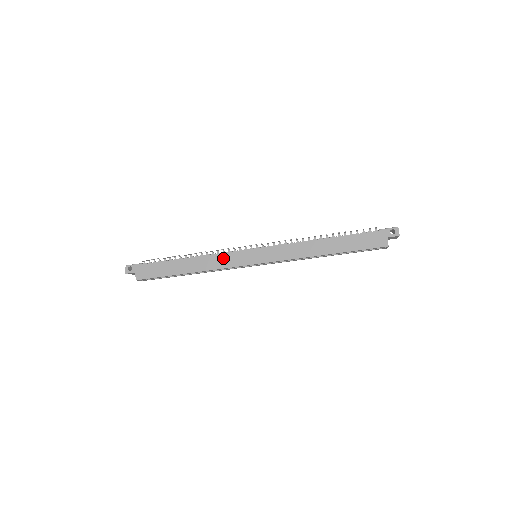
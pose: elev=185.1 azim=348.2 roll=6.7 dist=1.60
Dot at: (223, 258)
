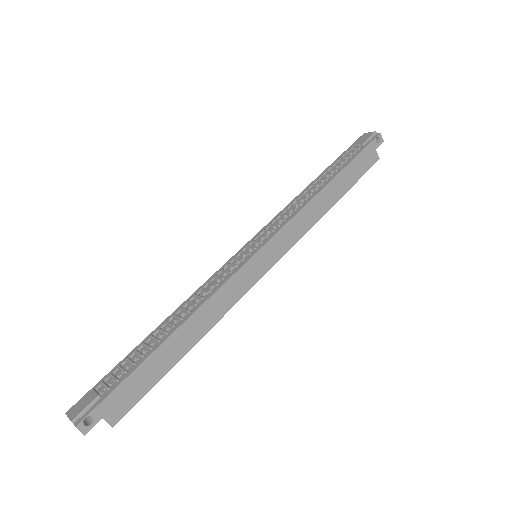
Dot at: (229, 289)
